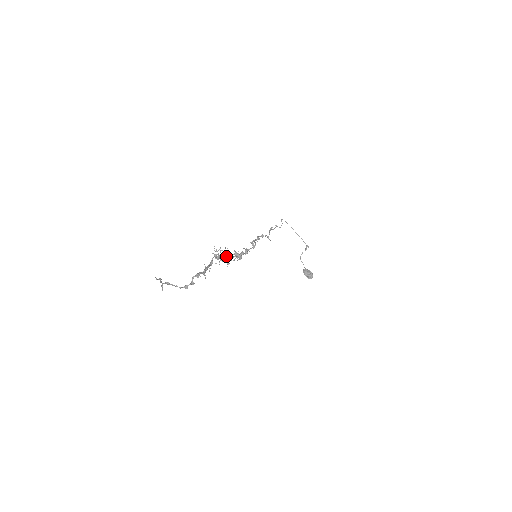
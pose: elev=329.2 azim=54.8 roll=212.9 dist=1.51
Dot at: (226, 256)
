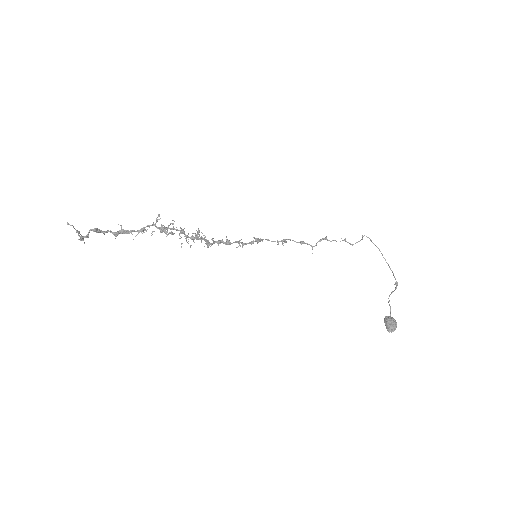
Dot at: (185, 234)
